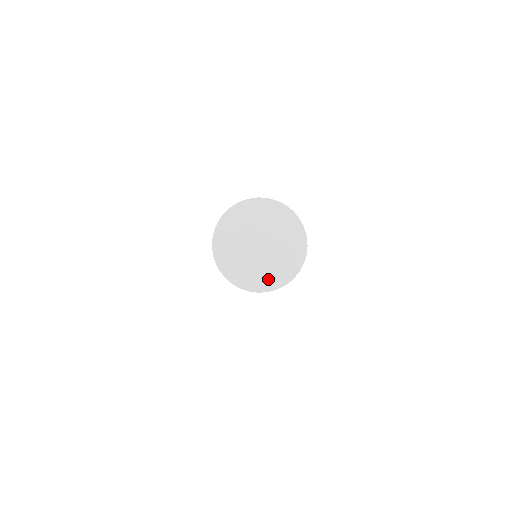
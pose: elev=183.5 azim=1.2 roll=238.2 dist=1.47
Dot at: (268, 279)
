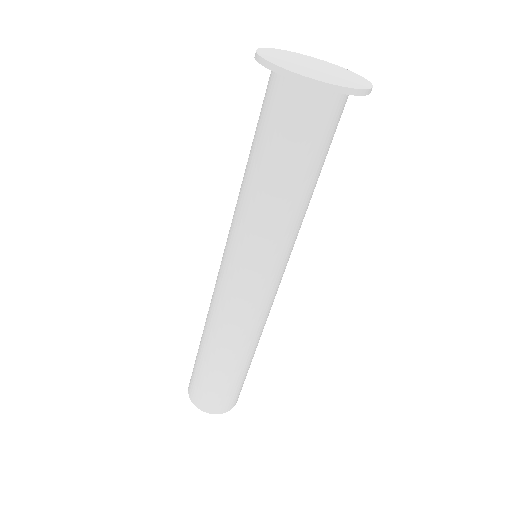
Dot at: (300, 71)
